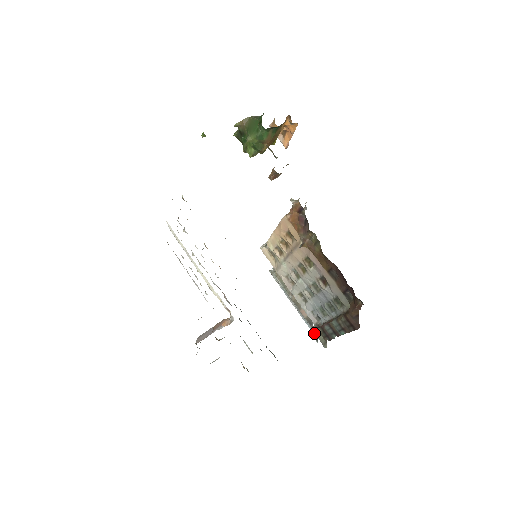
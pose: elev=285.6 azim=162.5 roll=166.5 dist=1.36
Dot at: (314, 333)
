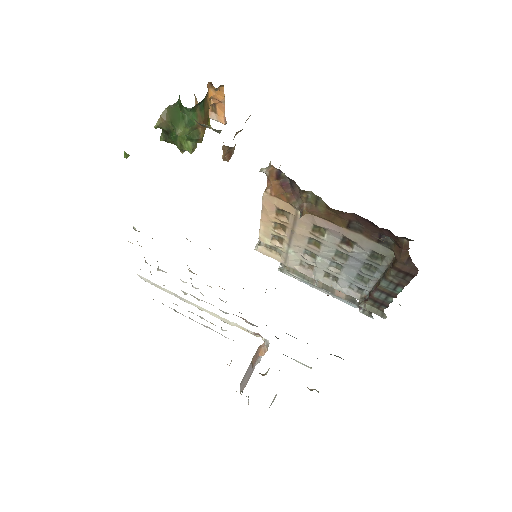
Dot at: (363, 310)
